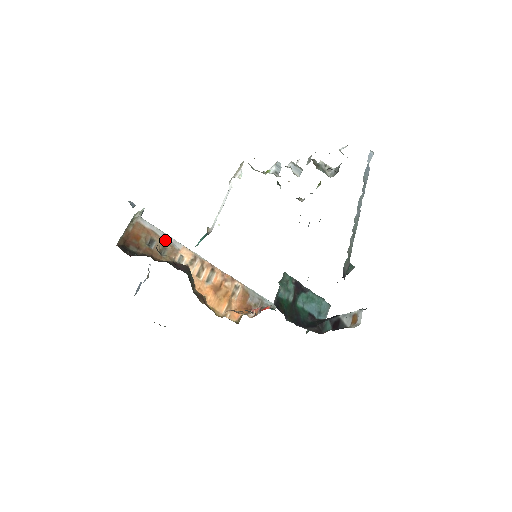
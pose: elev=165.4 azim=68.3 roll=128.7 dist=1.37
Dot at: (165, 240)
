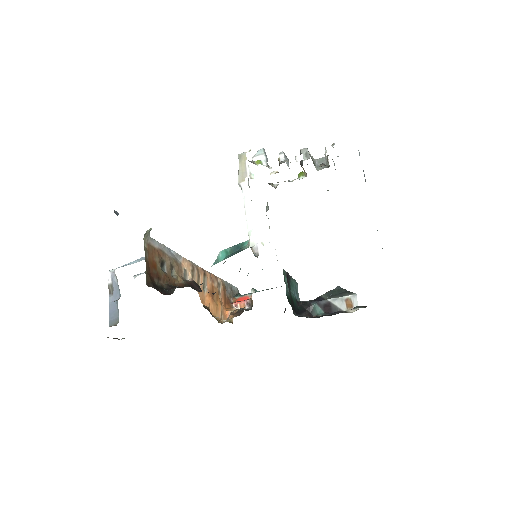
Dot at: (170, 257)
